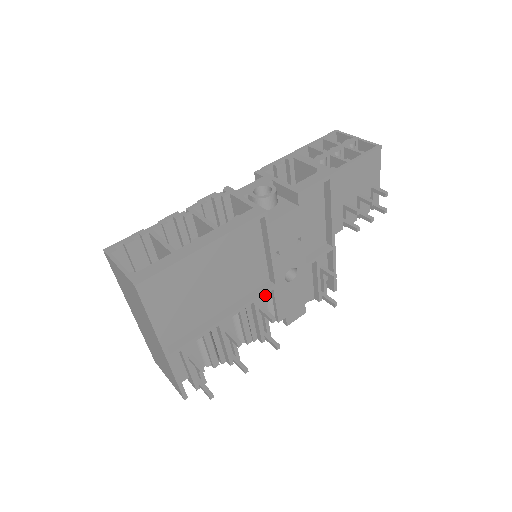
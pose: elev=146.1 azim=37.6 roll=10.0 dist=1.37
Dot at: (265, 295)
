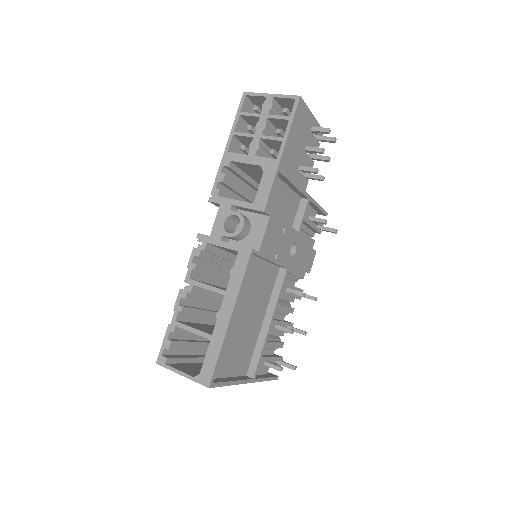
Dot at: occluded
